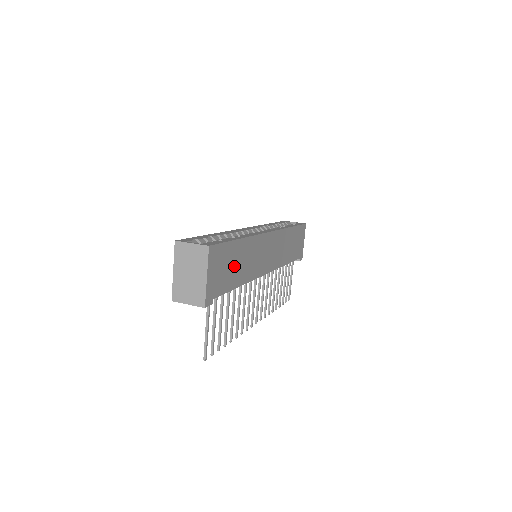
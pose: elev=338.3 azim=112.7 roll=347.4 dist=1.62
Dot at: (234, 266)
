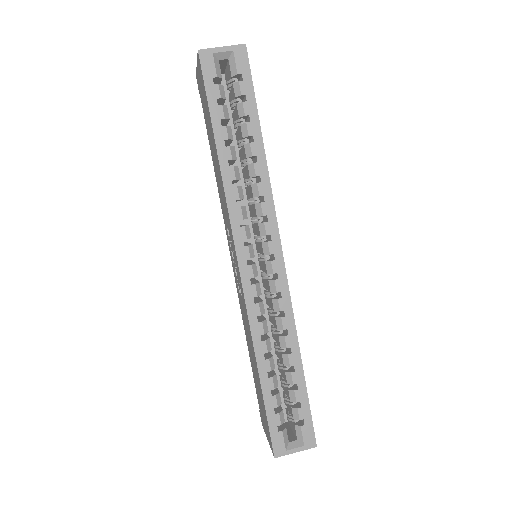
Dot at: occluded
